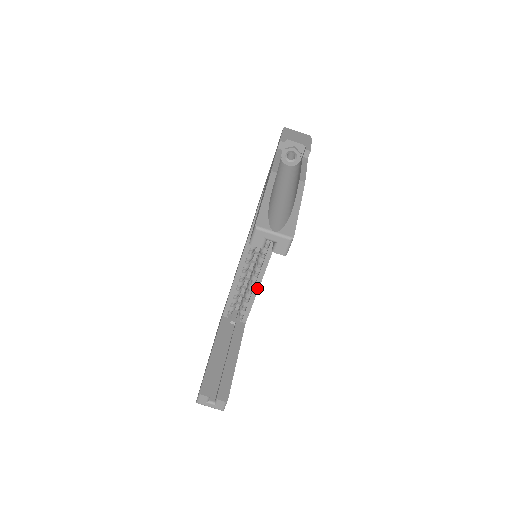
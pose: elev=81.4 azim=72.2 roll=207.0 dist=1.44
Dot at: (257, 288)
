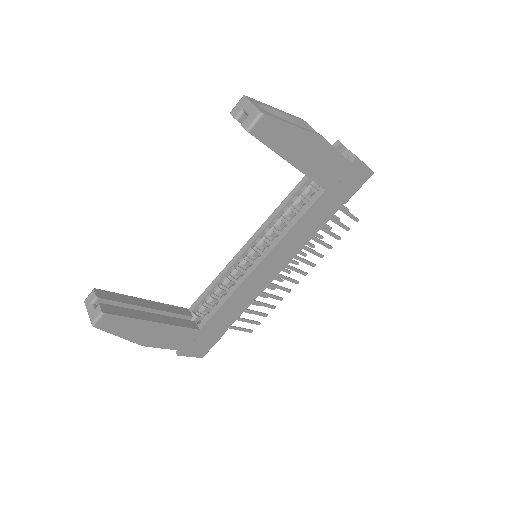
Dot at: (234, 289)
